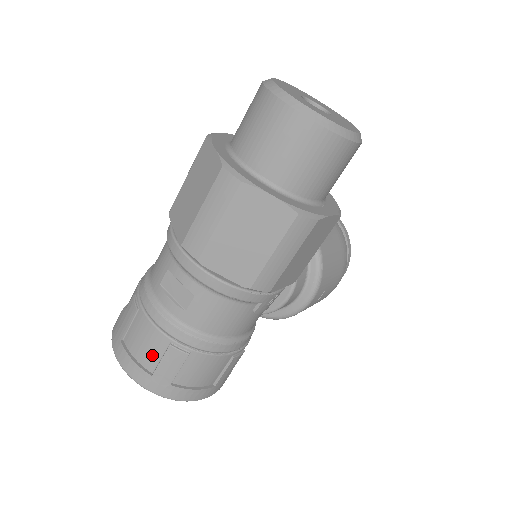
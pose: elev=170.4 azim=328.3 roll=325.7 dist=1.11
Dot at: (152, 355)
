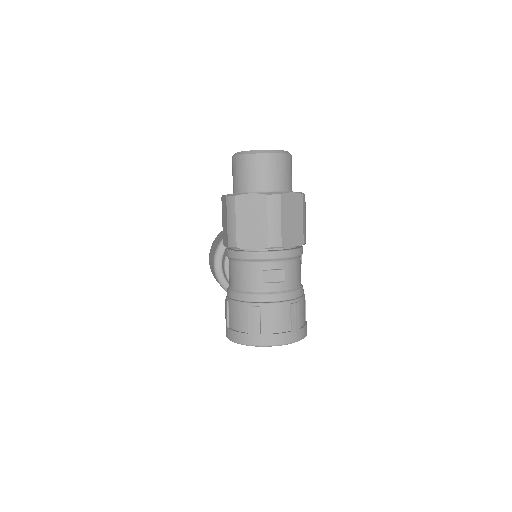
Dot at: (285, 320)
